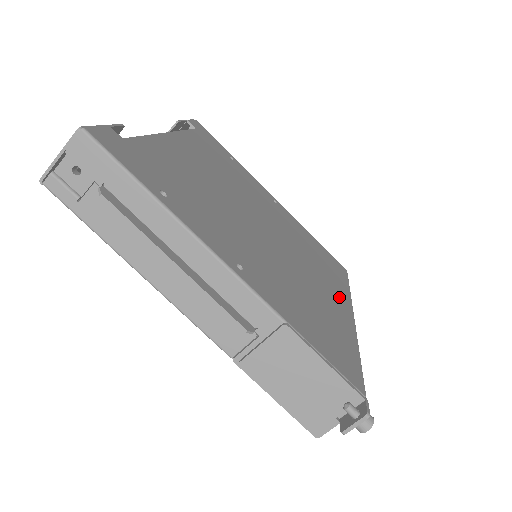
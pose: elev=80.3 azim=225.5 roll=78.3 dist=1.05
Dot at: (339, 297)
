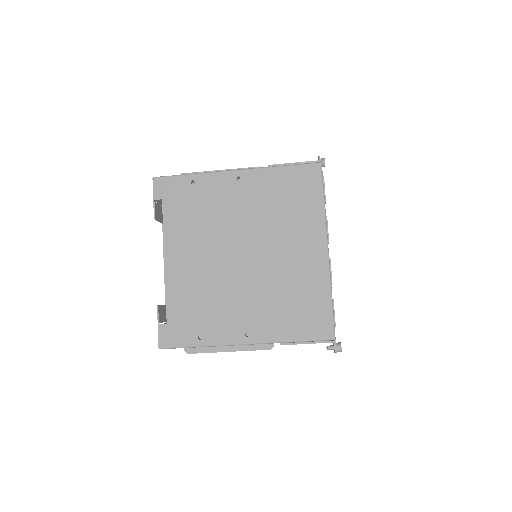
Dot at: (313, 243)
